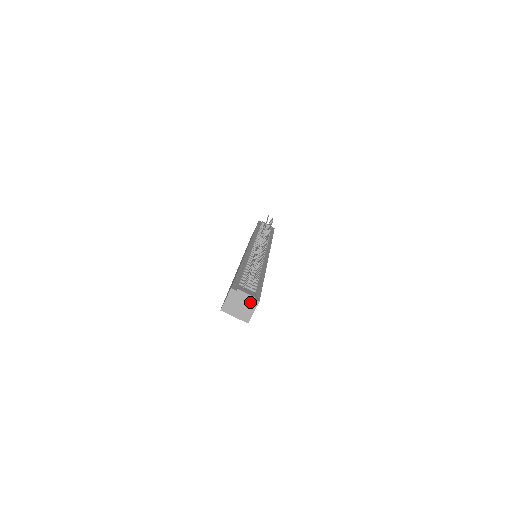
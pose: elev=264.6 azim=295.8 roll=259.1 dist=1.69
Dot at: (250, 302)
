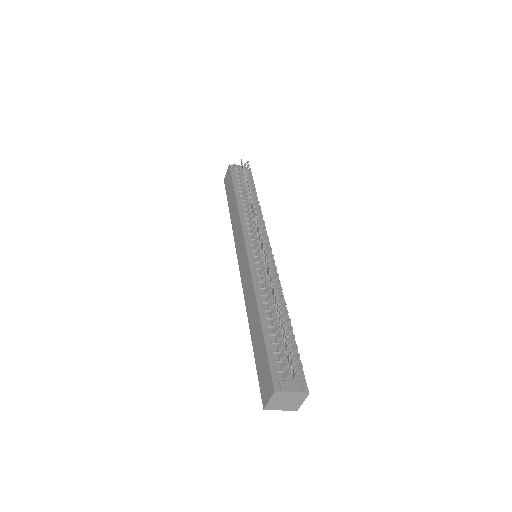
Dot at: (298, 397)
